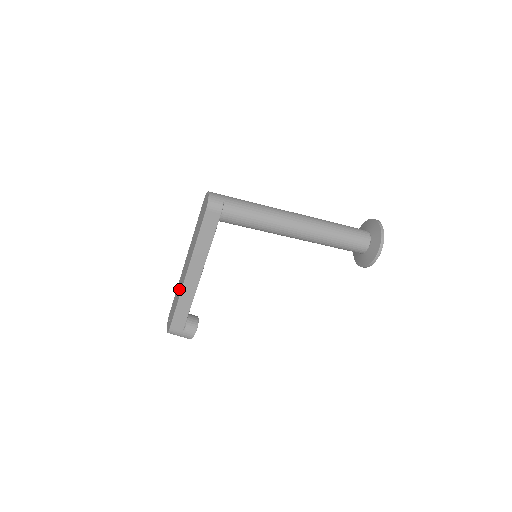
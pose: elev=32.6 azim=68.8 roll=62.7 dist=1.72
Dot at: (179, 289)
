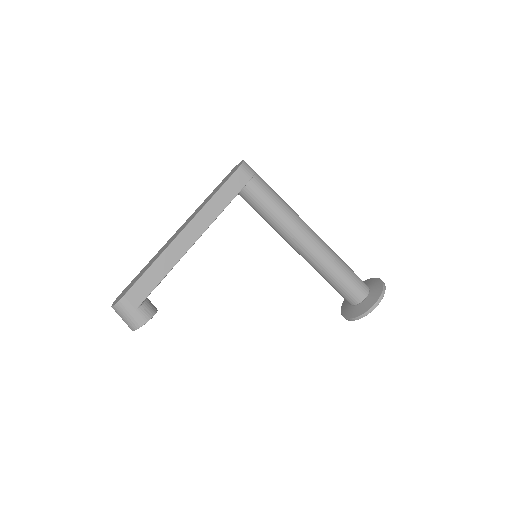
Dot at: (159, 253)
